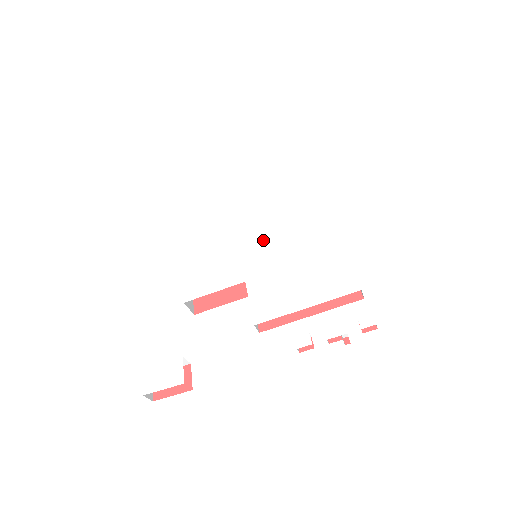
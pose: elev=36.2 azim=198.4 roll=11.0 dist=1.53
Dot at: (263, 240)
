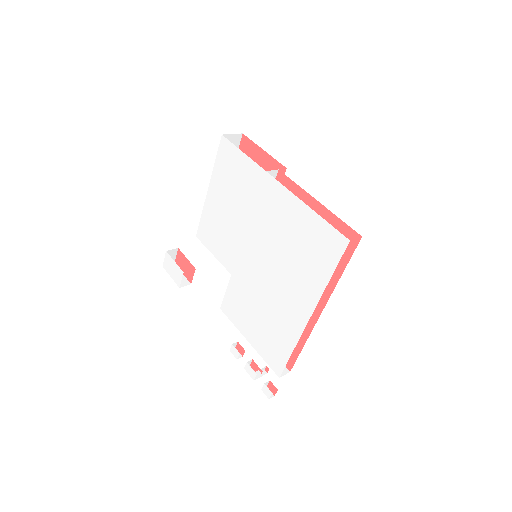
Dot at: (259, 260)
